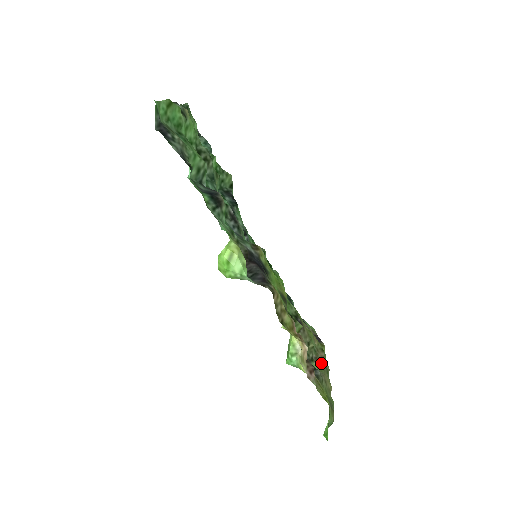
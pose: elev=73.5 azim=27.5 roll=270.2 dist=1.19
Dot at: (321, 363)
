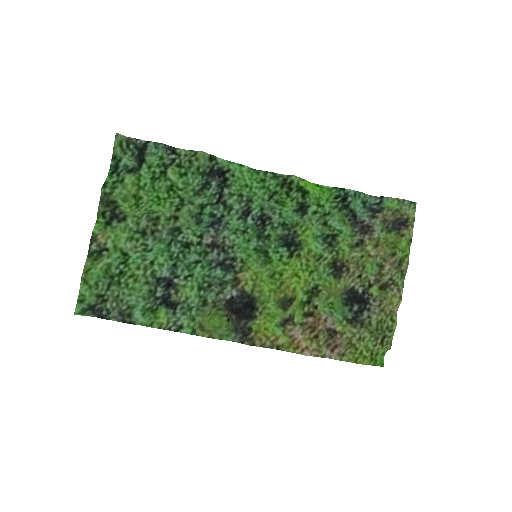
Dot at: (383, 282)
